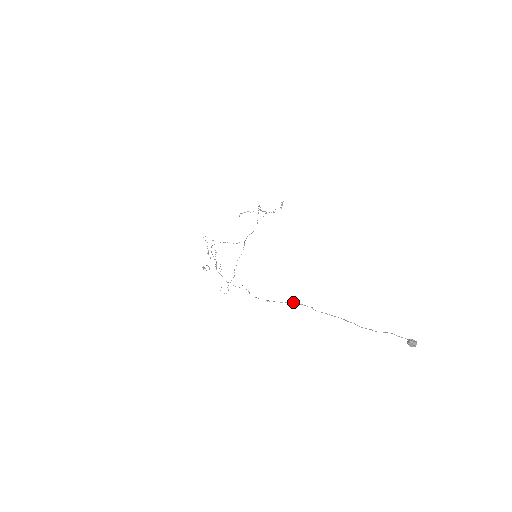
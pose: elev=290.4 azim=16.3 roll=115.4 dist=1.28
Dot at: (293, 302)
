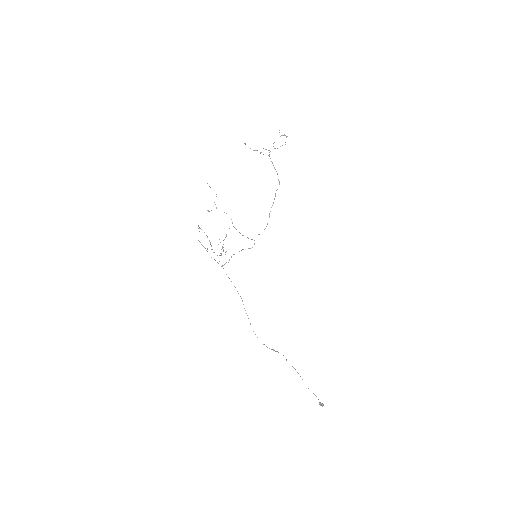
Dot at: (278, 352)
